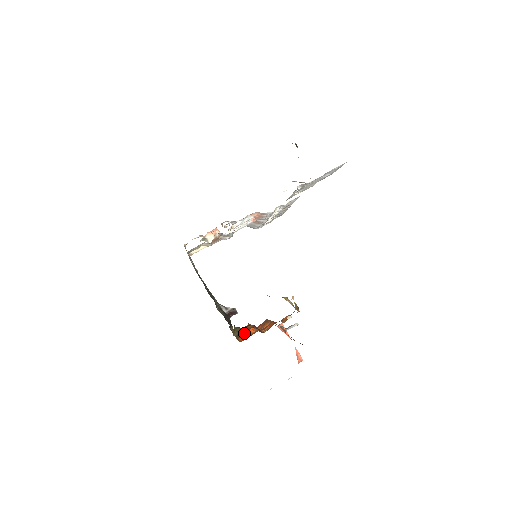
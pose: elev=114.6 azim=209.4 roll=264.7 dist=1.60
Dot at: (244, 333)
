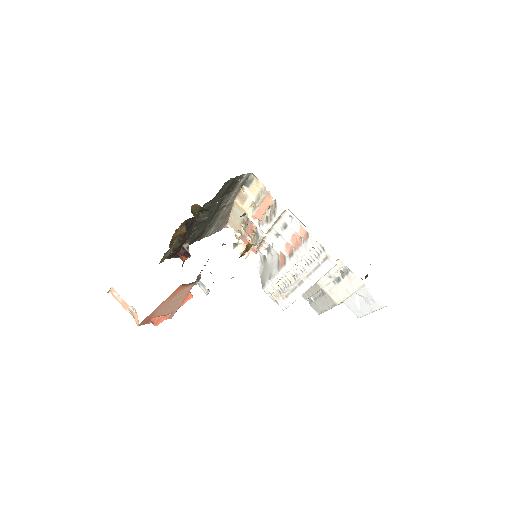
Dot at: (196, 218)
